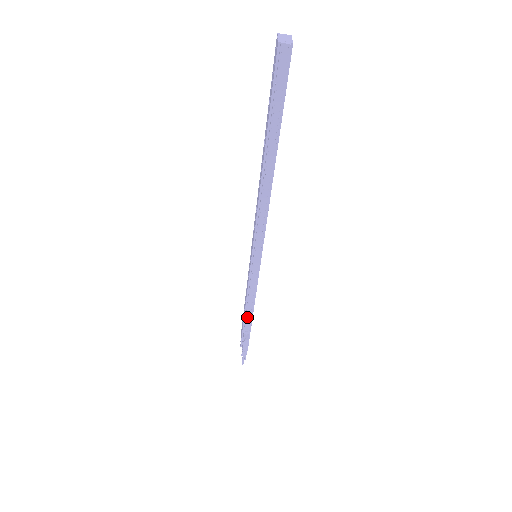
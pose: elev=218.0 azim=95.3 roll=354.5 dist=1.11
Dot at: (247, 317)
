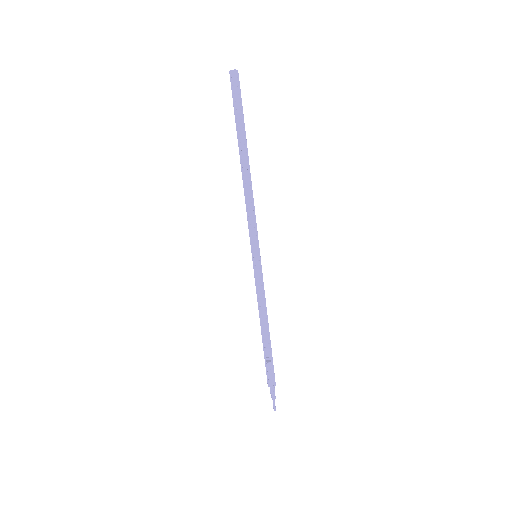
Dot at: (264, 335)
